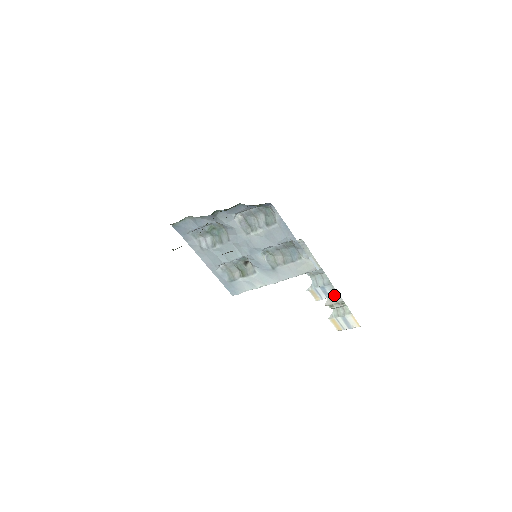
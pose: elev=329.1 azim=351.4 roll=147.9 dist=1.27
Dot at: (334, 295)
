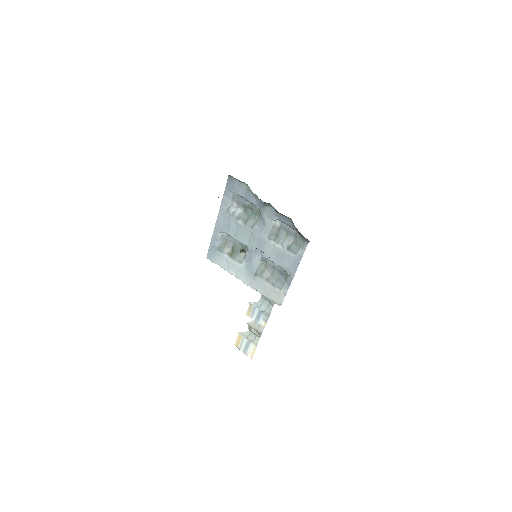
Dot at: (262, 324)
